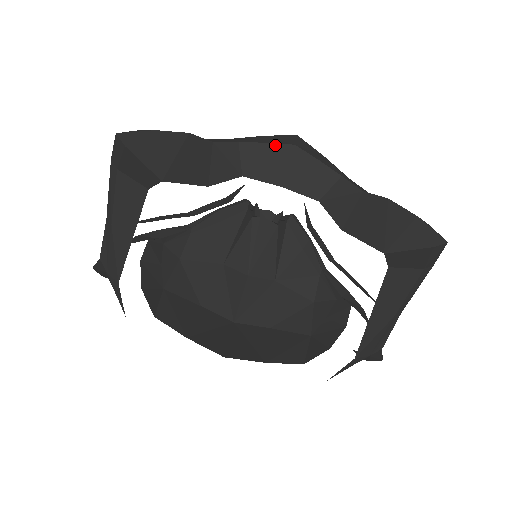
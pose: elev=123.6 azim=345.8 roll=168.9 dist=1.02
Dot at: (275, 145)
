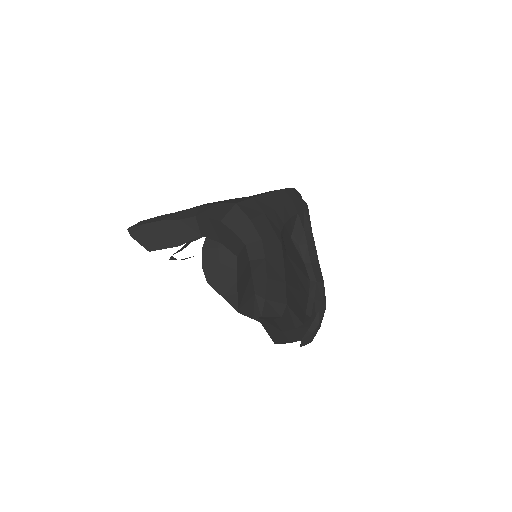
Dot at: (212, 220)
